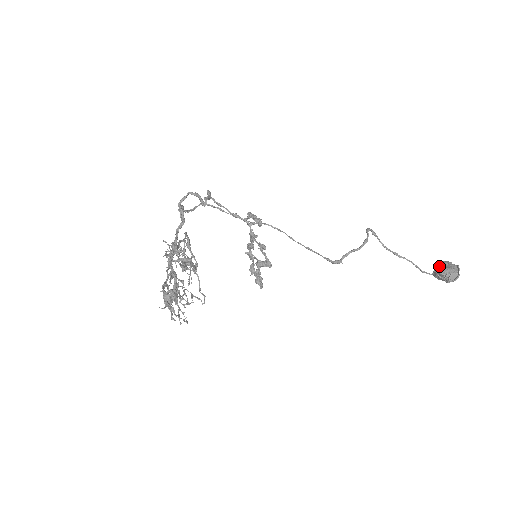
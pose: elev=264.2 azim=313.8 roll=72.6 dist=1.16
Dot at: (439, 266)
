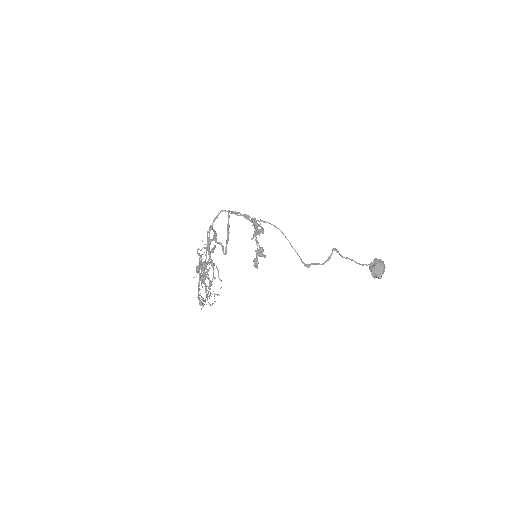
Dot at: (374, 264)
